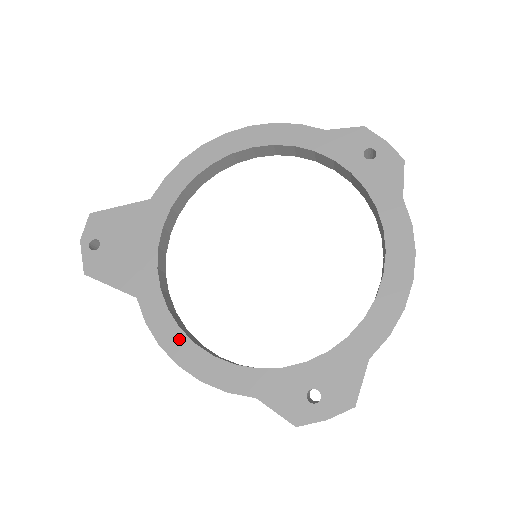
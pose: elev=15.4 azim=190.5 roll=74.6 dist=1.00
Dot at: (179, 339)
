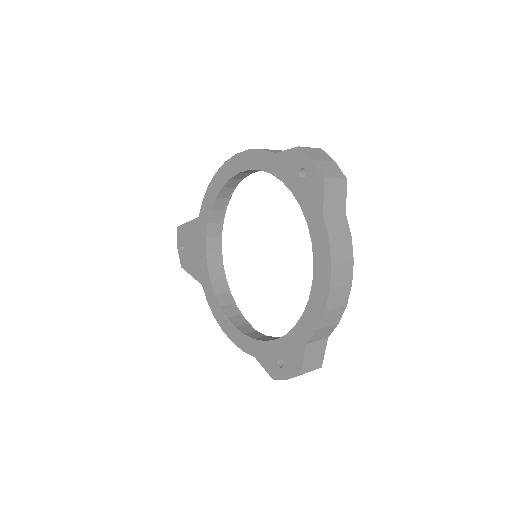
Dot at: (221, 314)
